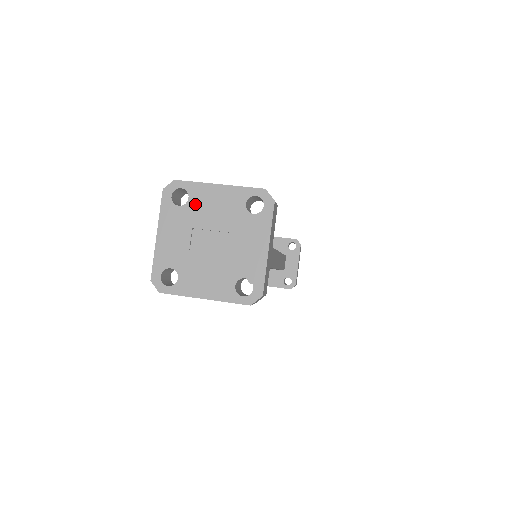
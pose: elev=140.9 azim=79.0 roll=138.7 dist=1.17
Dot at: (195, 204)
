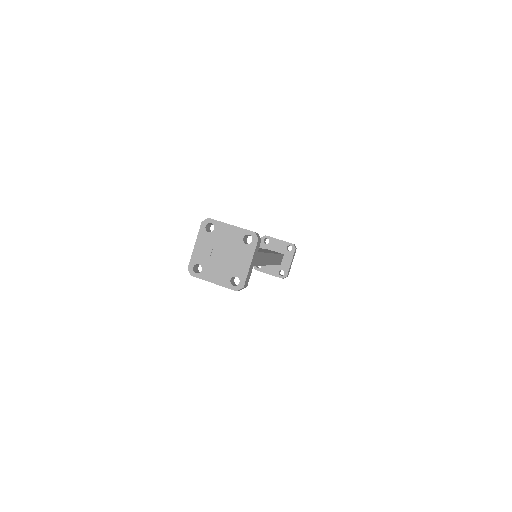
Dot at: (217, 233)
